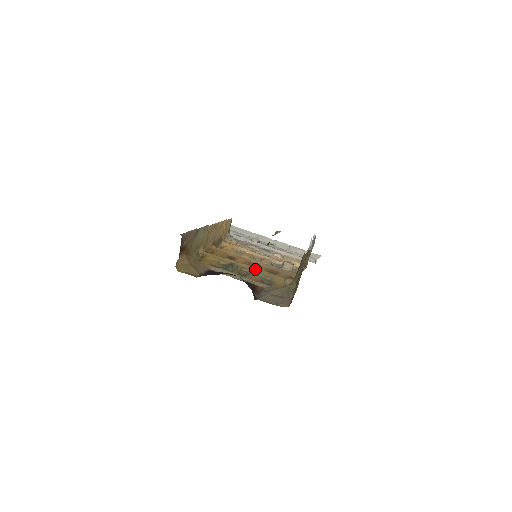
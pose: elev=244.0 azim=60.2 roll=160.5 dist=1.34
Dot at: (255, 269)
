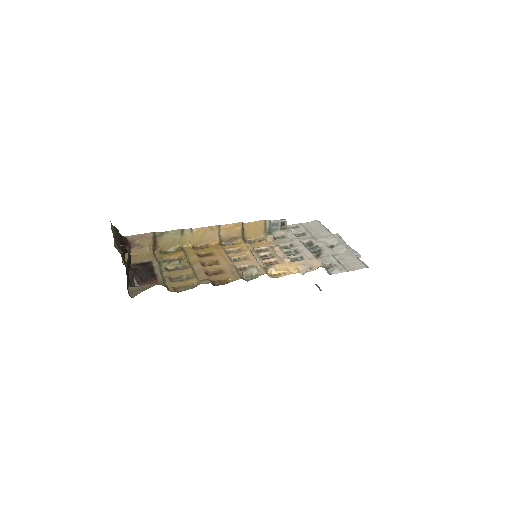
Dot at: (199, 267)
